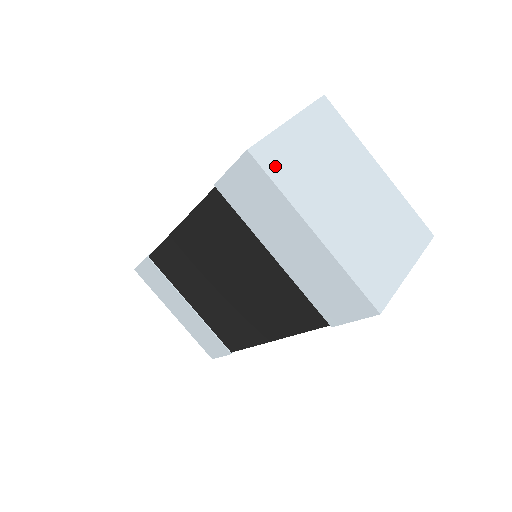
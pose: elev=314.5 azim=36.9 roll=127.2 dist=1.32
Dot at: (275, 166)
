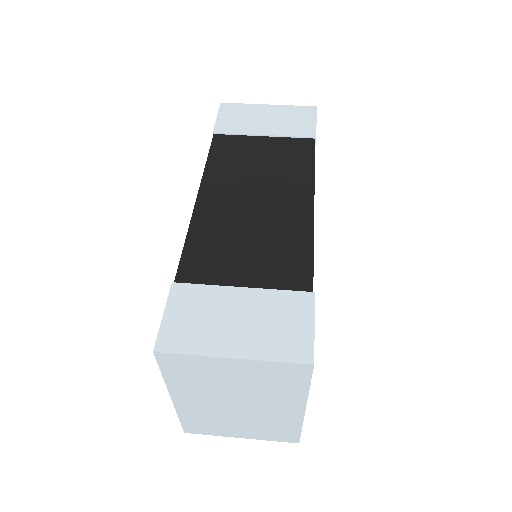
Dot at: (174, 368)
